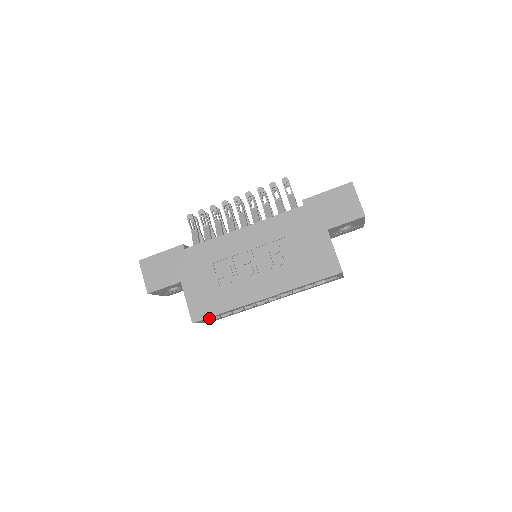
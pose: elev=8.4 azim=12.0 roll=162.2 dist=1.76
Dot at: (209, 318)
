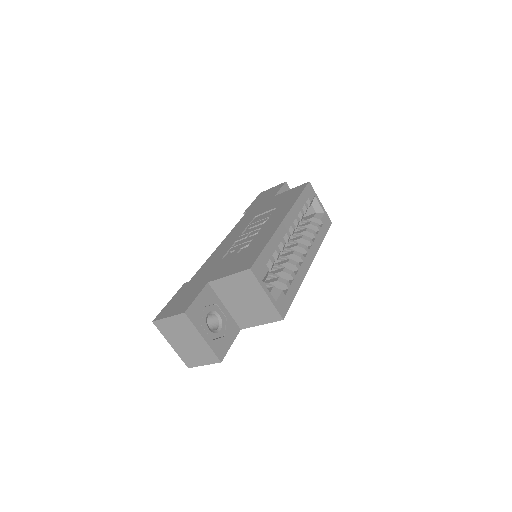
Dot at: (263, 266)
